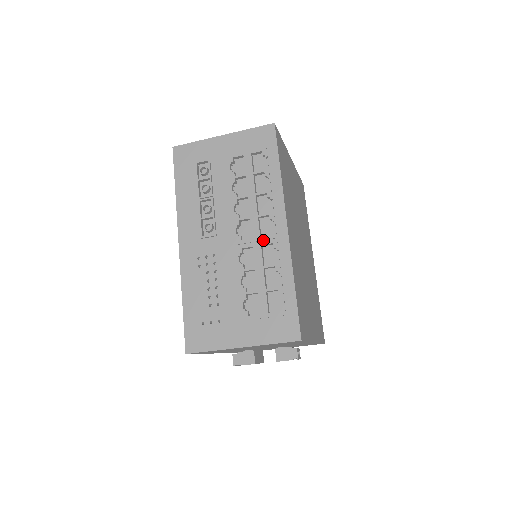
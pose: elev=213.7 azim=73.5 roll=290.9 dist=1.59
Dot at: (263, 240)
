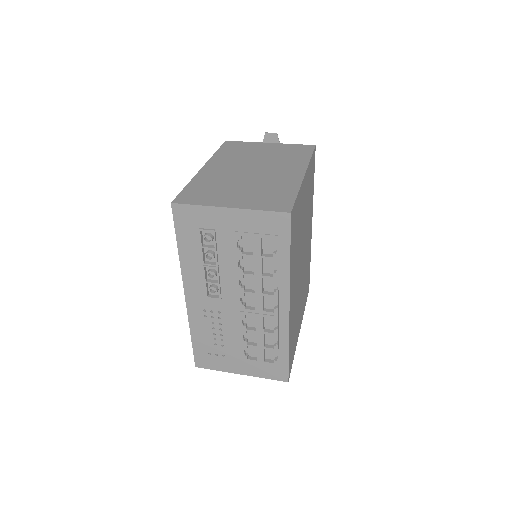
Dot at: (265, 314)
